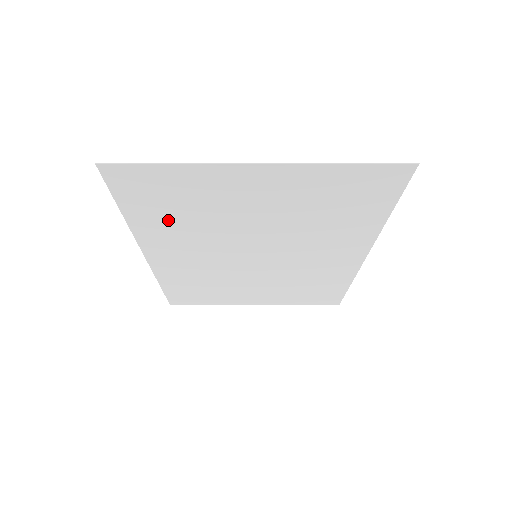
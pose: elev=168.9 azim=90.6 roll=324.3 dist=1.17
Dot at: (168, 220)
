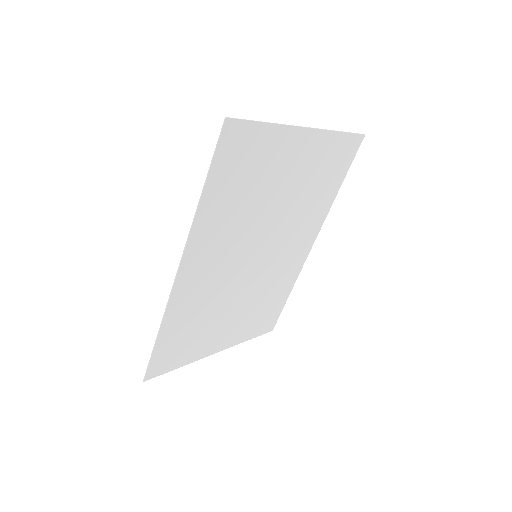
Dot at: (228, 202)
